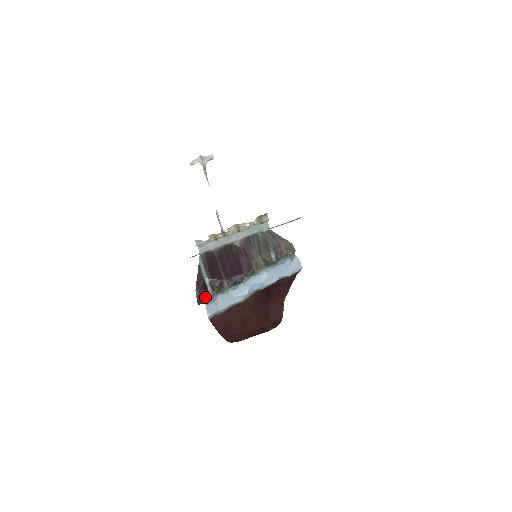
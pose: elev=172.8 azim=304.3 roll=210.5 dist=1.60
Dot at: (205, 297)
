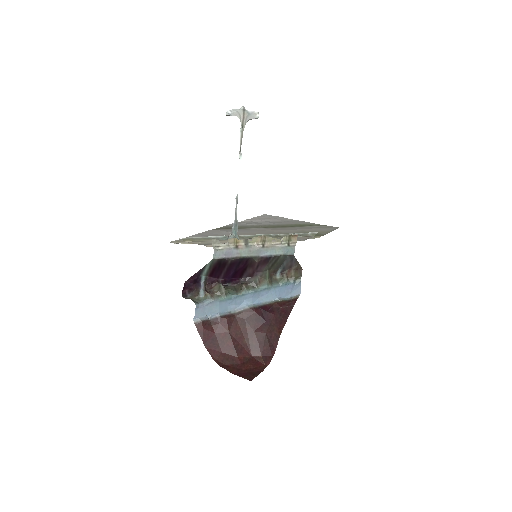
Dot at: (193, 291)
